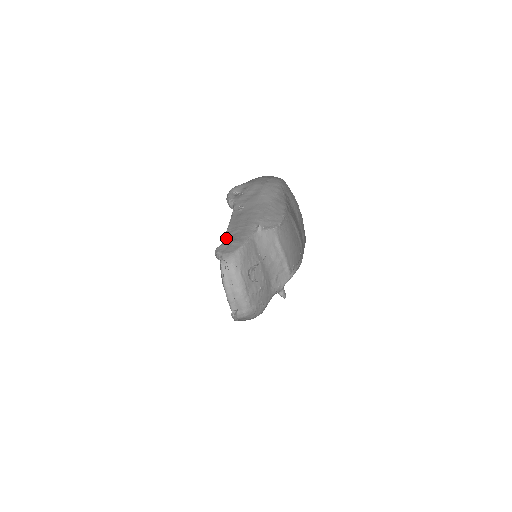
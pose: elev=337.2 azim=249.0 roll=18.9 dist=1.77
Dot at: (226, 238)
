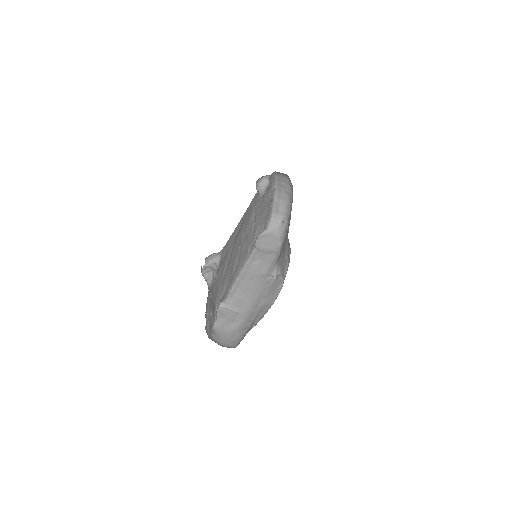
Dot at: occluded
